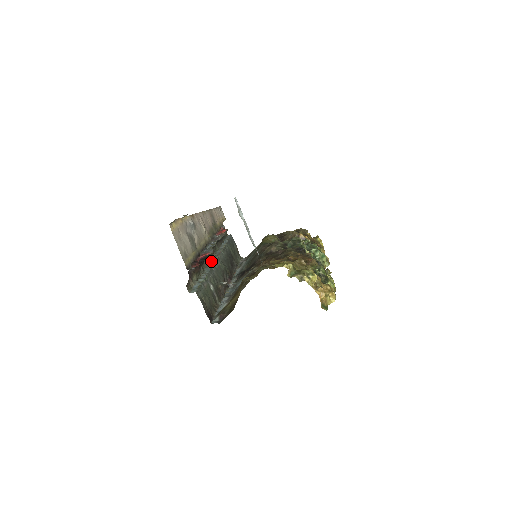
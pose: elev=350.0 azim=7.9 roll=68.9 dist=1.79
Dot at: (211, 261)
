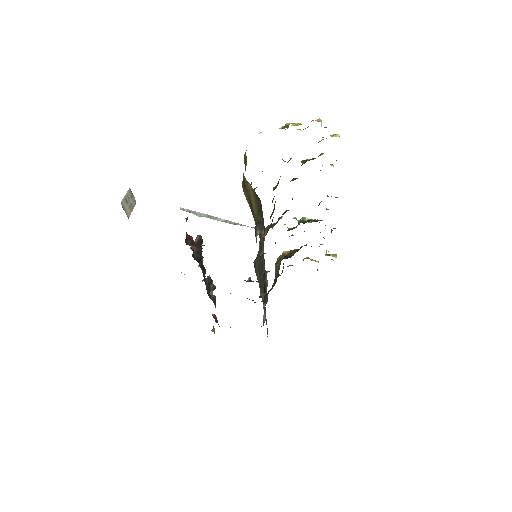
Dot at: occluded
